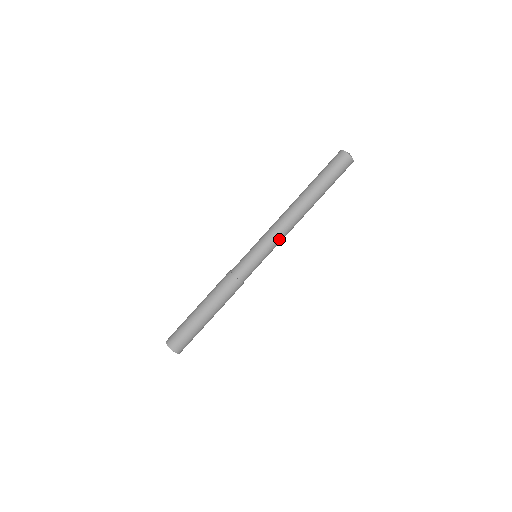
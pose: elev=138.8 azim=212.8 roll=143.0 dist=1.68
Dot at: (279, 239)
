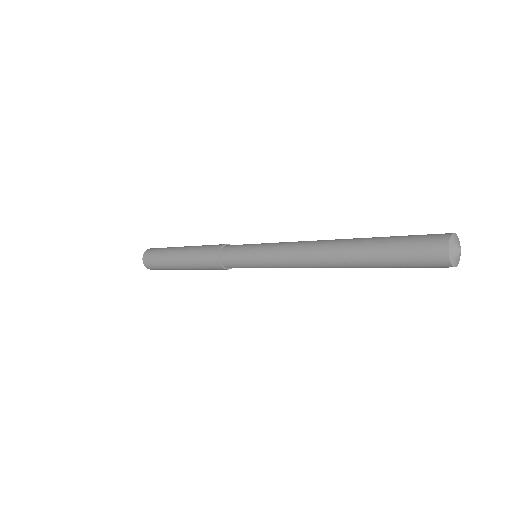
Dot at: (283, 265)
